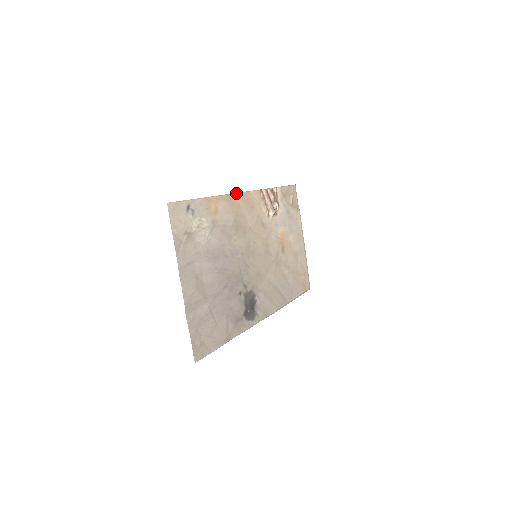
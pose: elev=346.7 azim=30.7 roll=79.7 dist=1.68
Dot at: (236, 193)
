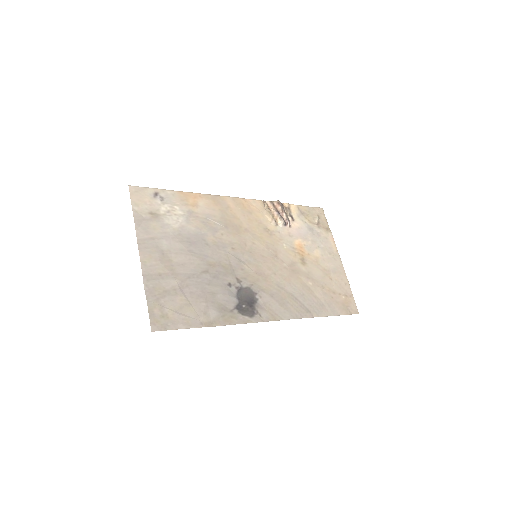
Dot at: (225, 196)
